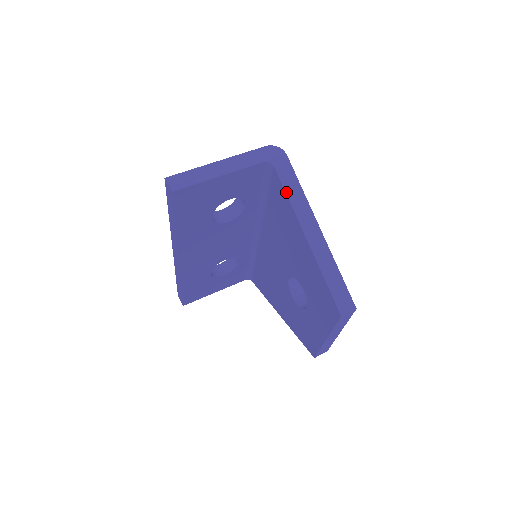
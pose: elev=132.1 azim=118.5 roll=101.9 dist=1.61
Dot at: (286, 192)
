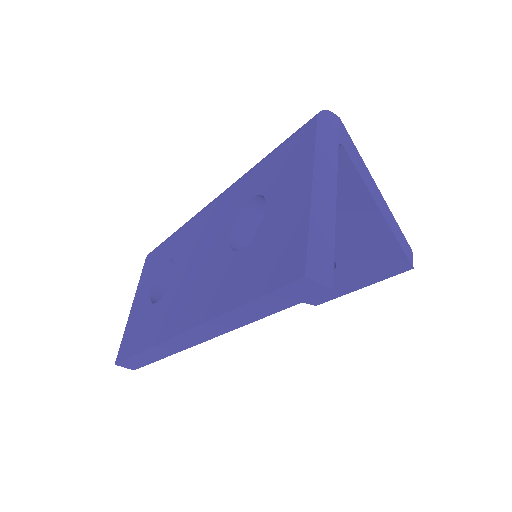
Dot at: (360, 174)
